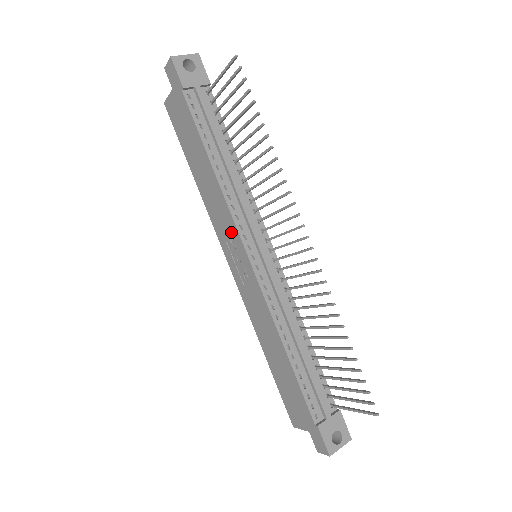
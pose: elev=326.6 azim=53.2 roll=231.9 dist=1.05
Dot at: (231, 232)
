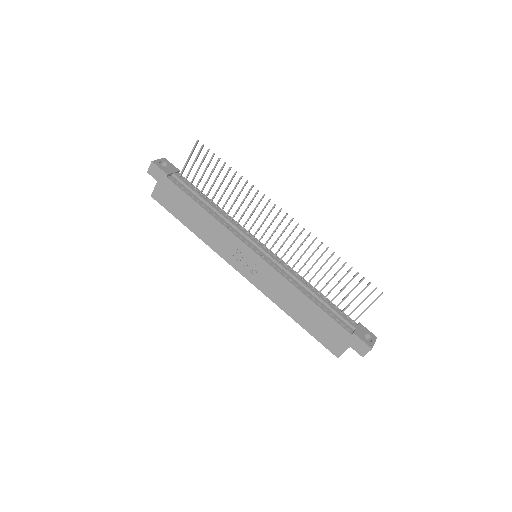
Dot at: (235, 245)
